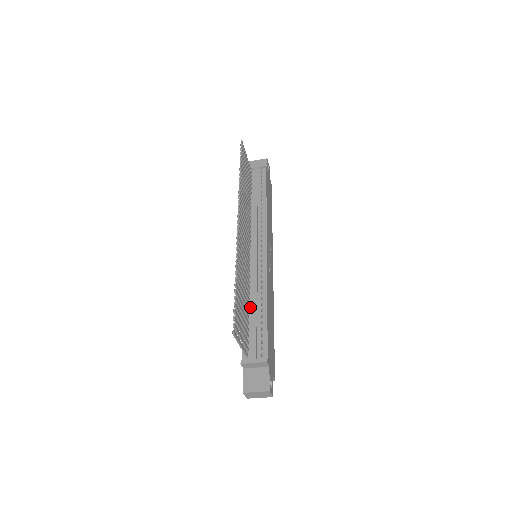
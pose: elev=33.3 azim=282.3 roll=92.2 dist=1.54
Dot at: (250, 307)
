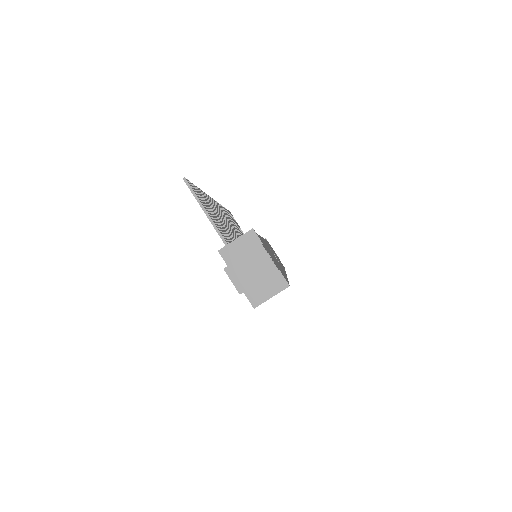
Dot at: occluded
